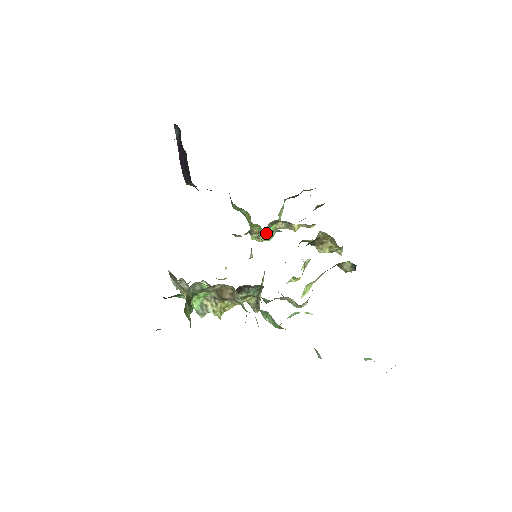
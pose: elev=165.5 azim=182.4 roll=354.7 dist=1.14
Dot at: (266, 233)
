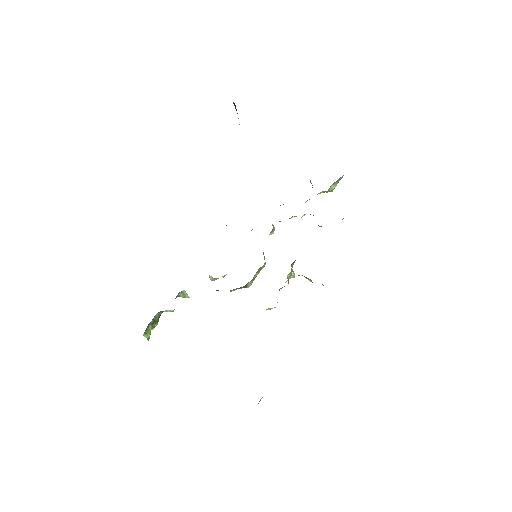
Dot at: (295, 216)
